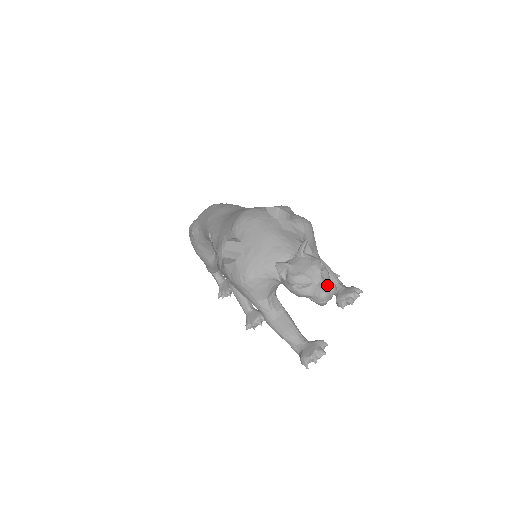
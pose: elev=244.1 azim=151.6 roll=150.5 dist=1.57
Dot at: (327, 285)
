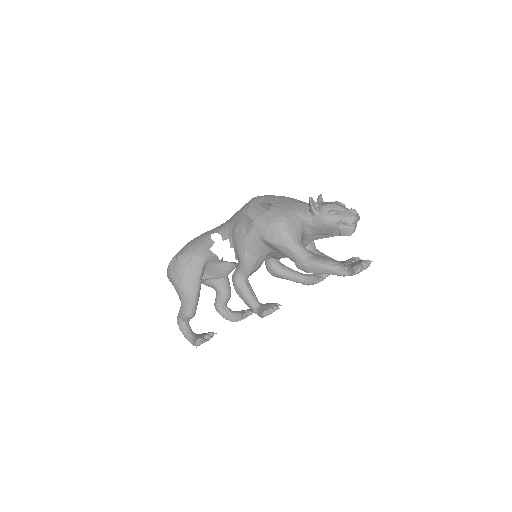
Dot at: (354, 209)
